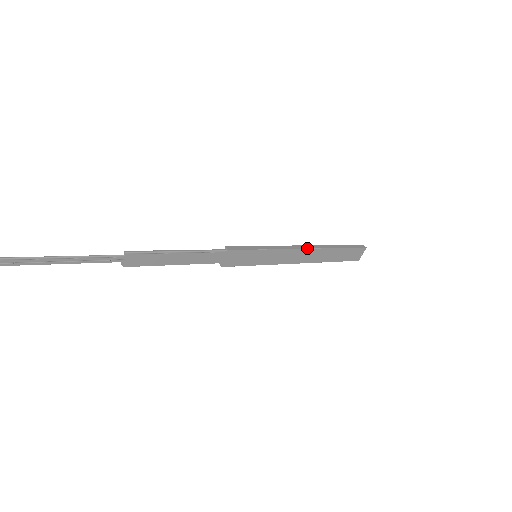
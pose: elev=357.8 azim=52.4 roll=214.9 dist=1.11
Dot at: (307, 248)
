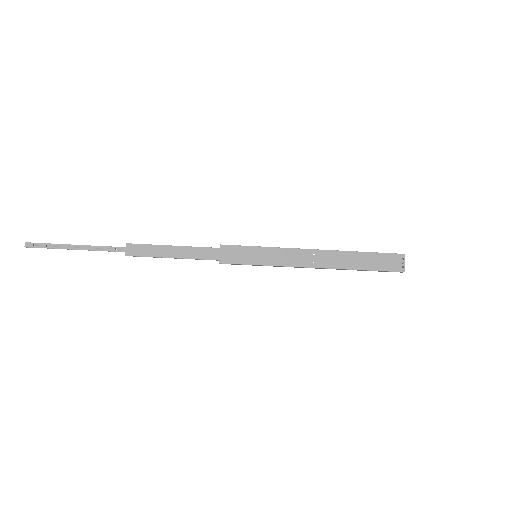
Dot at: (315, 249)
